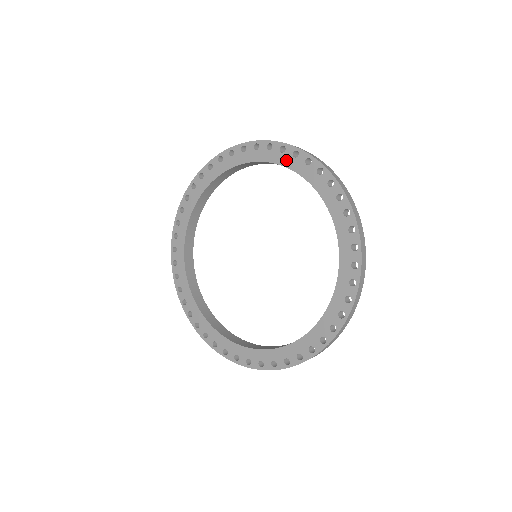
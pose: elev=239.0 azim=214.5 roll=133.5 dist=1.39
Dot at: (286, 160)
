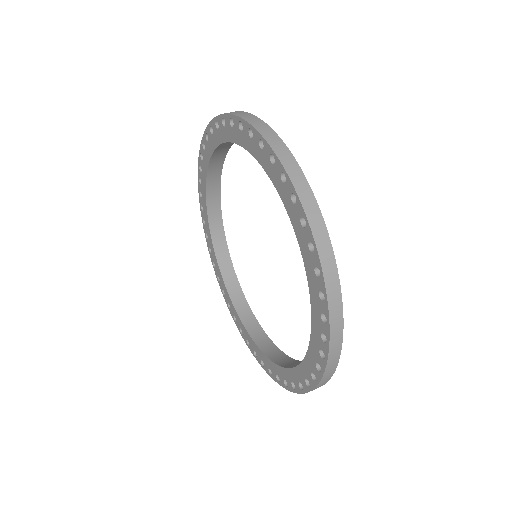
Dot at: (274, 177)
